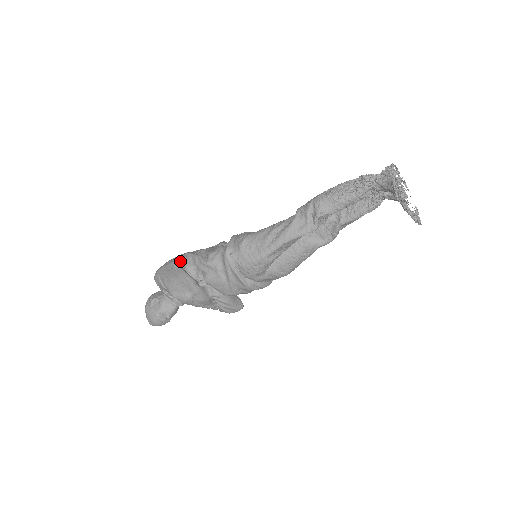
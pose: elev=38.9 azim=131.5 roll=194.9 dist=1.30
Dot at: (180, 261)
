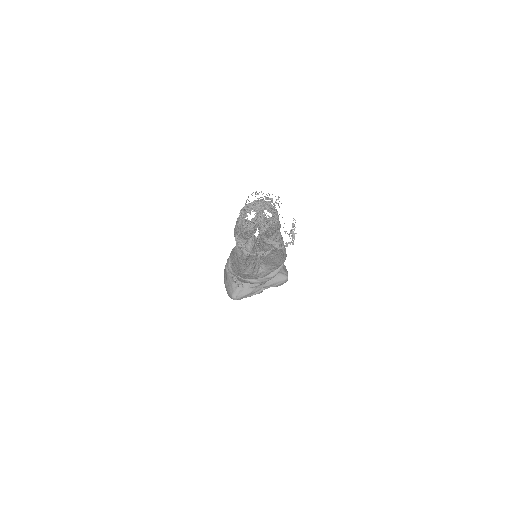
Dot at: (227, 266)
